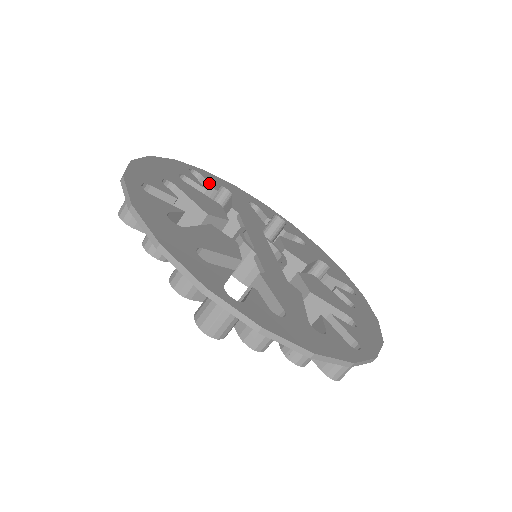
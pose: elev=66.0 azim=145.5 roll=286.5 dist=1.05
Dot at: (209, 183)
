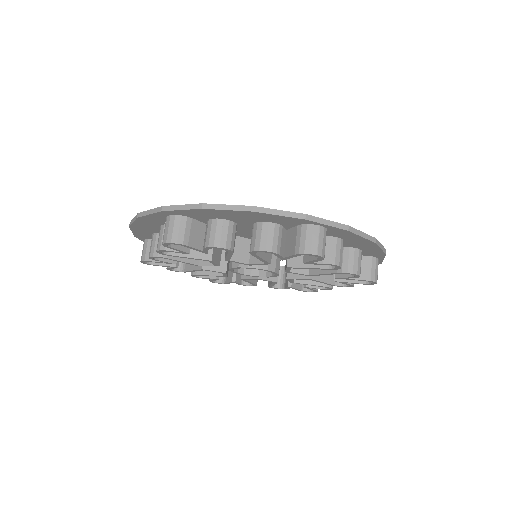
Dot at: occluded
